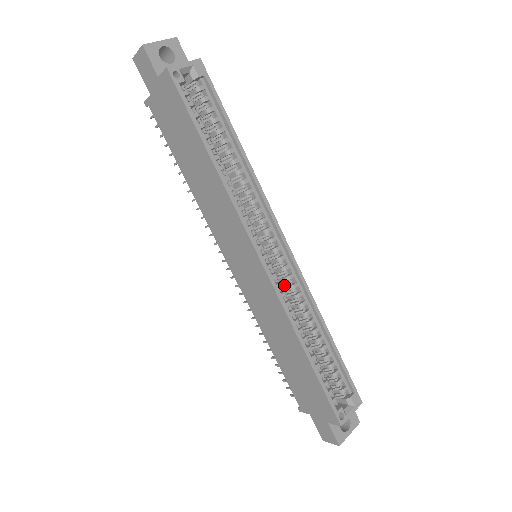
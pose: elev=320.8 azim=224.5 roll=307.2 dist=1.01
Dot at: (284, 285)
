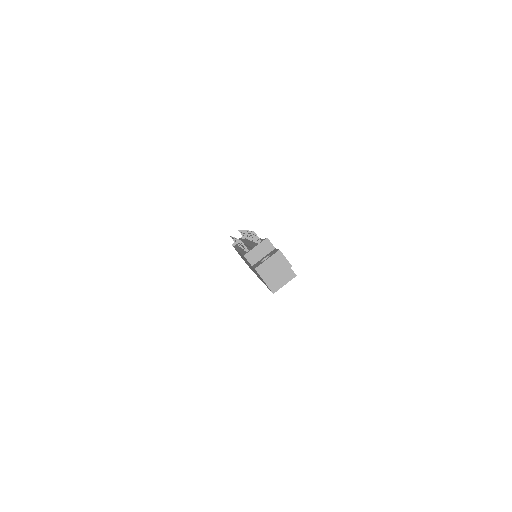
Dot at: occluded
